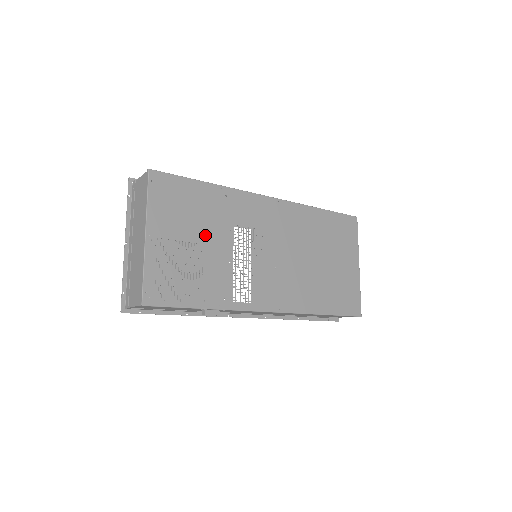
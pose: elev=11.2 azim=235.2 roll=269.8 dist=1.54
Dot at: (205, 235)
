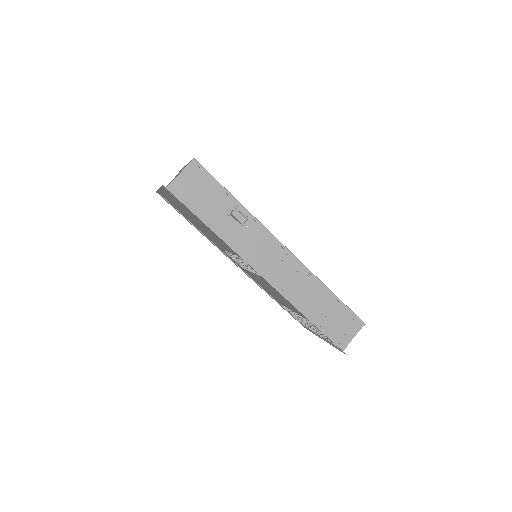
Dot at: occluded
